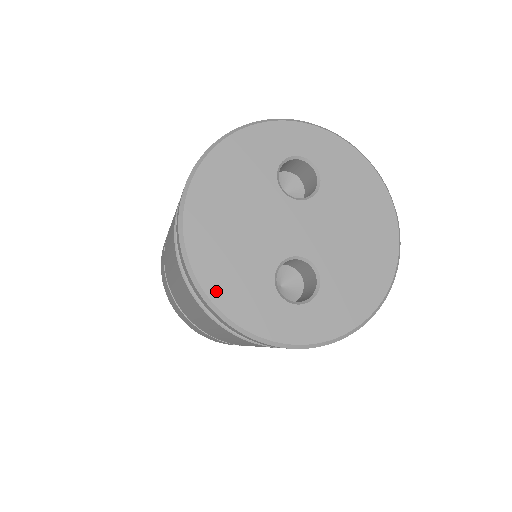
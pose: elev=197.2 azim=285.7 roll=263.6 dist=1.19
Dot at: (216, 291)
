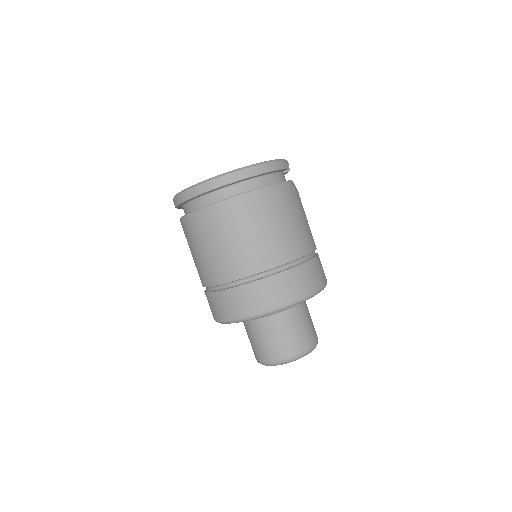
Dot at: occluded
